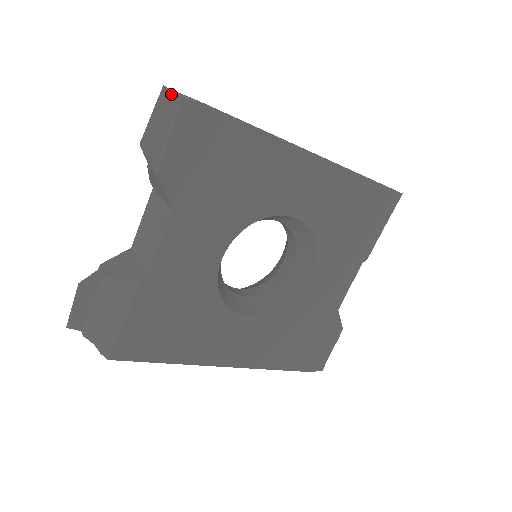
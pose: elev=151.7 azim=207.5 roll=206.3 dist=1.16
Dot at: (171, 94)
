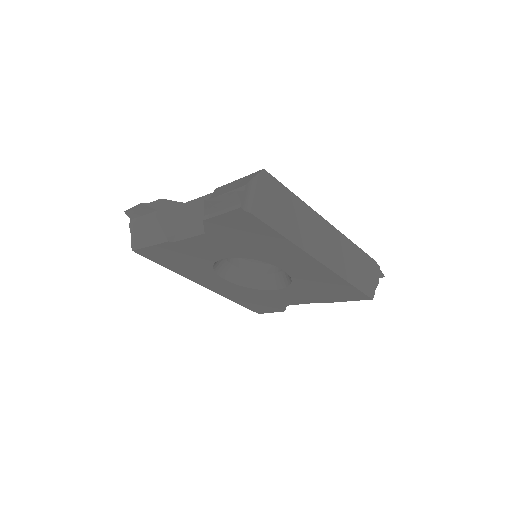
Dot at: (237, 198)
